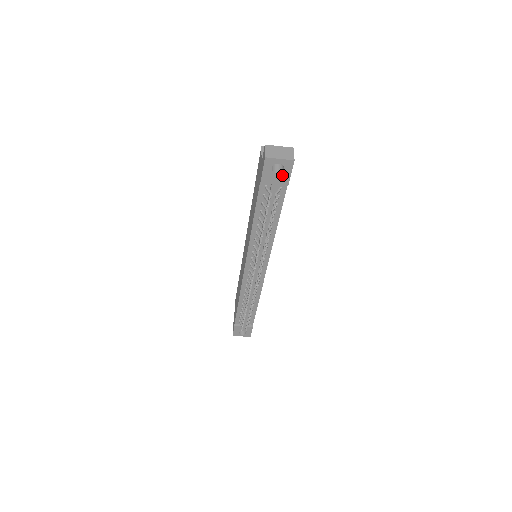
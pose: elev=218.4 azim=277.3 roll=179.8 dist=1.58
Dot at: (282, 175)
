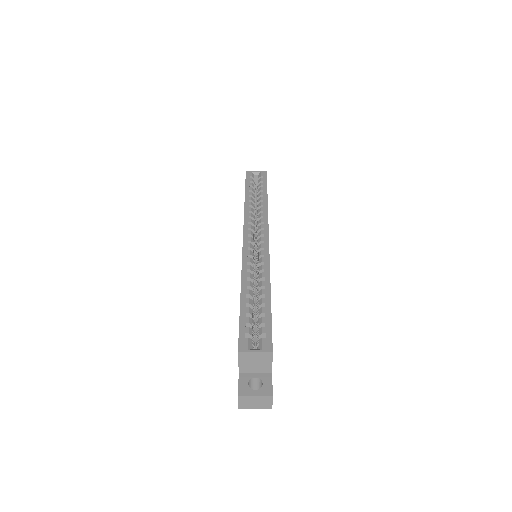
Dot at: occluded
